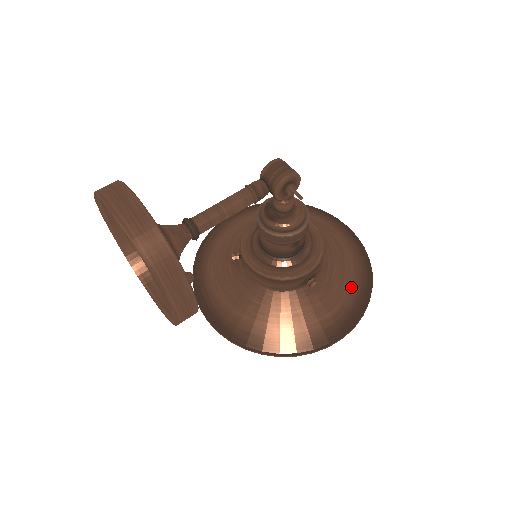
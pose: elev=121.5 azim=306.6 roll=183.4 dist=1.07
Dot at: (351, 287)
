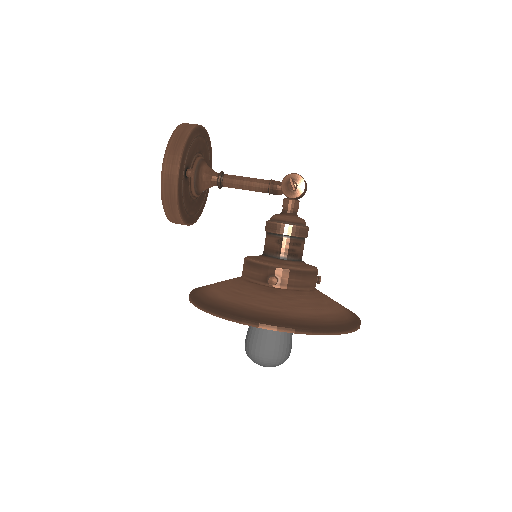
Dot at: (305, 313)
